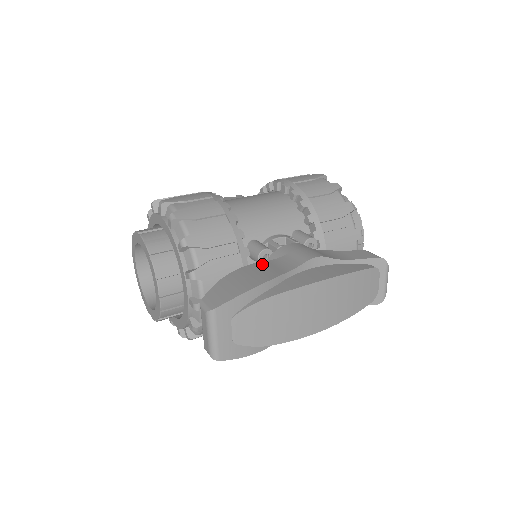
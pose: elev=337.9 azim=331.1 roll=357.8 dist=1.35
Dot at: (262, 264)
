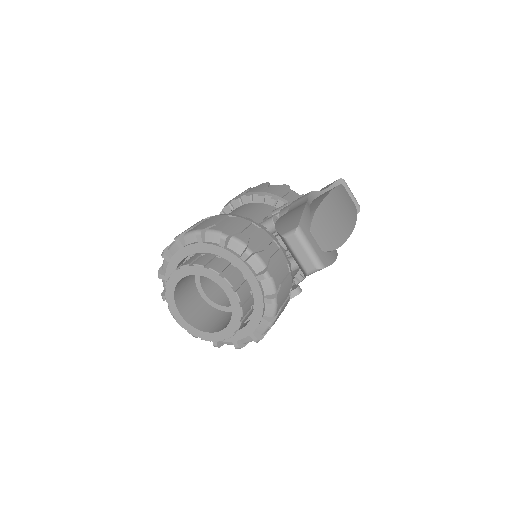
Dot at: (285, 214)
